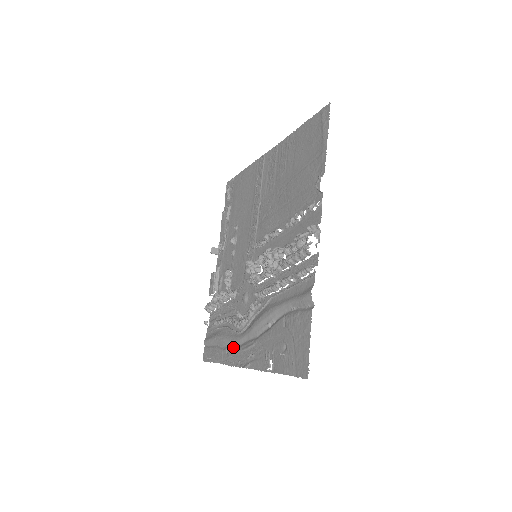
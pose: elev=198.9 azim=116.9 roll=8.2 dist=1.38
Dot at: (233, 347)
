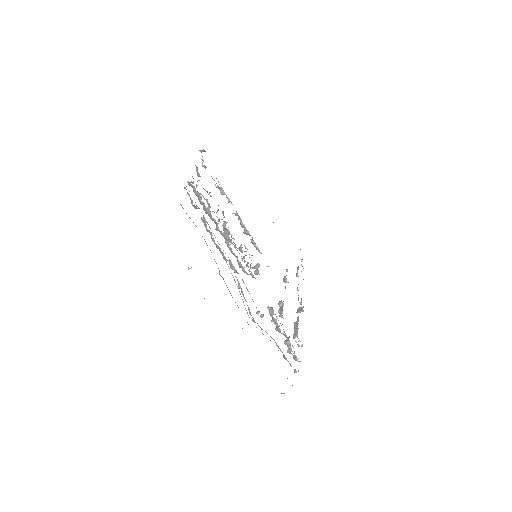
Dot at: occluded
